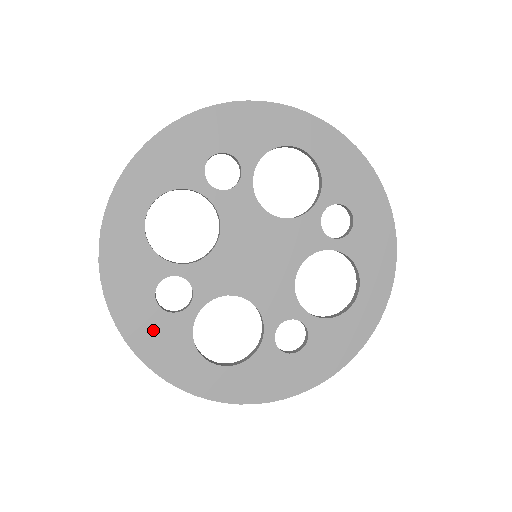
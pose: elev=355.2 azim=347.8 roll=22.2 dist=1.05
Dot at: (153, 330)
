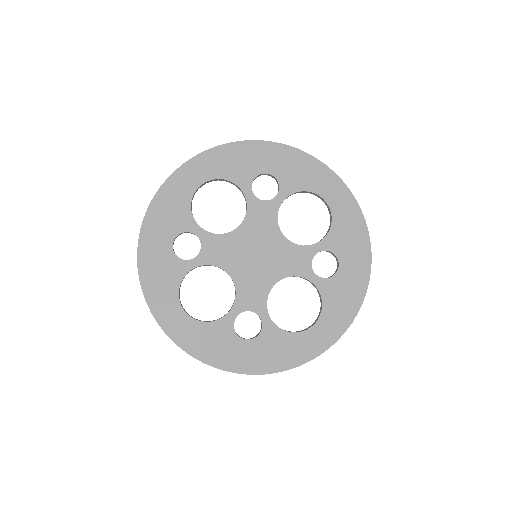
Dot at: (159, 261)
